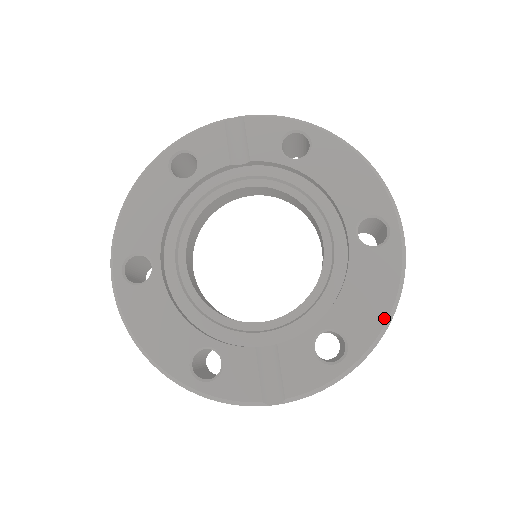
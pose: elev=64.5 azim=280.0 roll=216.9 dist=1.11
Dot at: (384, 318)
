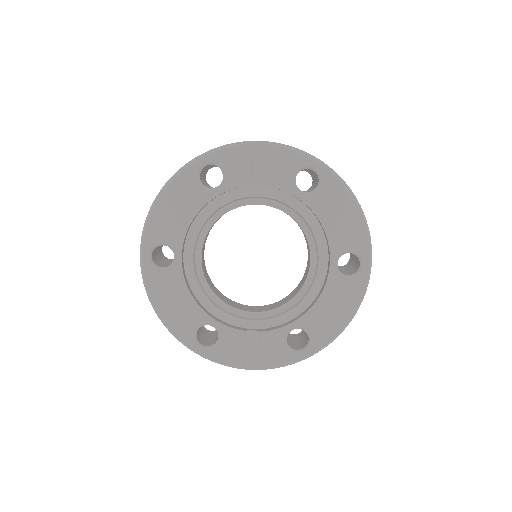
Dot at: (340, 328)
